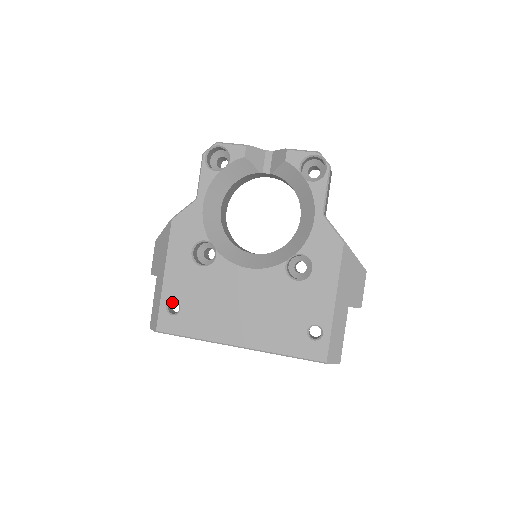
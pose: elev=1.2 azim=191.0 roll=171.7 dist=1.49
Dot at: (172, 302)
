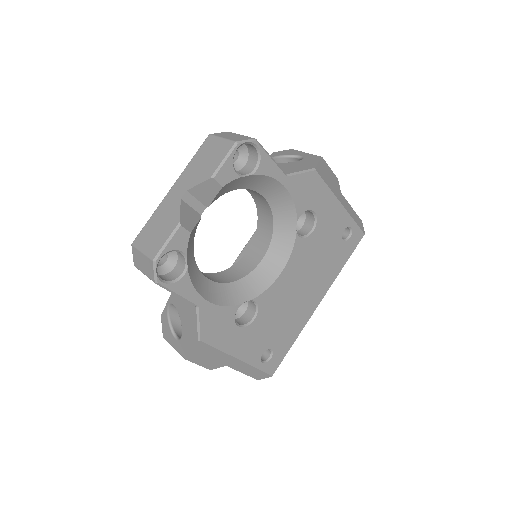
Dot at: occluded
